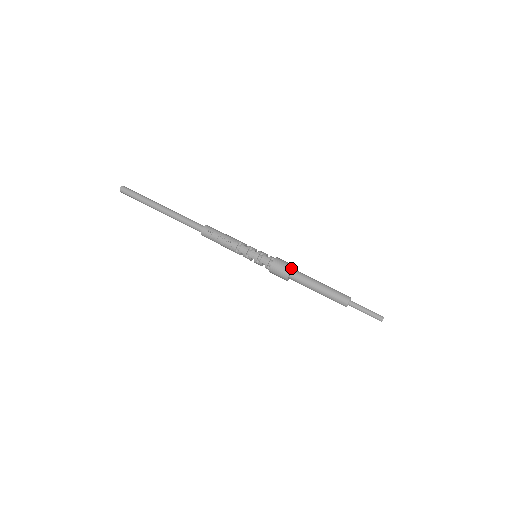
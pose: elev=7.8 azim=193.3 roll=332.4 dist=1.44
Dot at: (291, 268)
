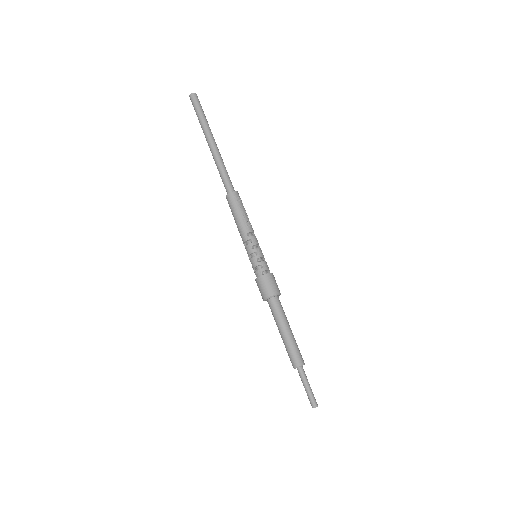
Dot at: occluded
